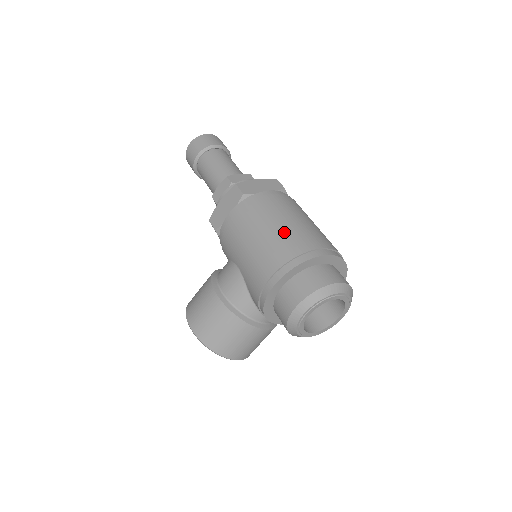
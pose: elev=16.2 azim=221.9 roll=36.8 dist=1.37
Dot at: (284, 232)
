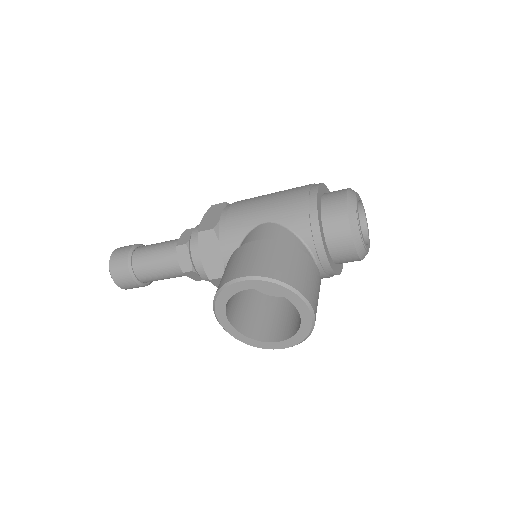
Dot at: occluded
